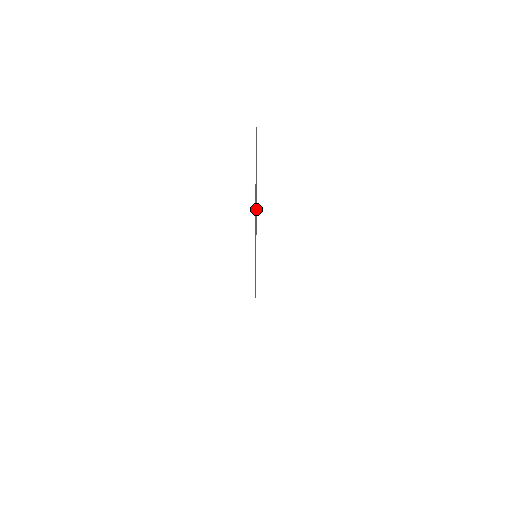
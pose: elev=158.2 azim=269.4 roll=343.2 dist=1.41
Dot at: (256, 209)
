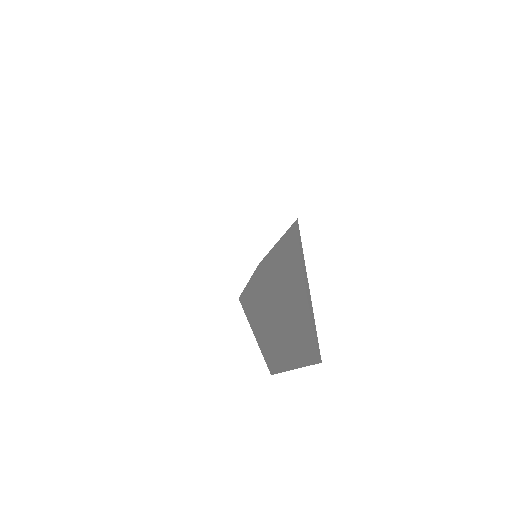
Dot at: occluded
